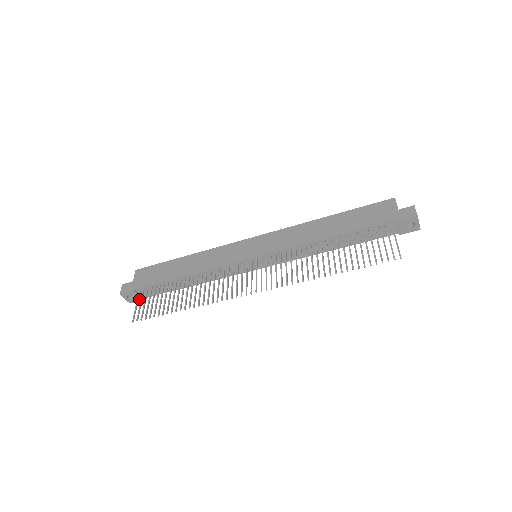
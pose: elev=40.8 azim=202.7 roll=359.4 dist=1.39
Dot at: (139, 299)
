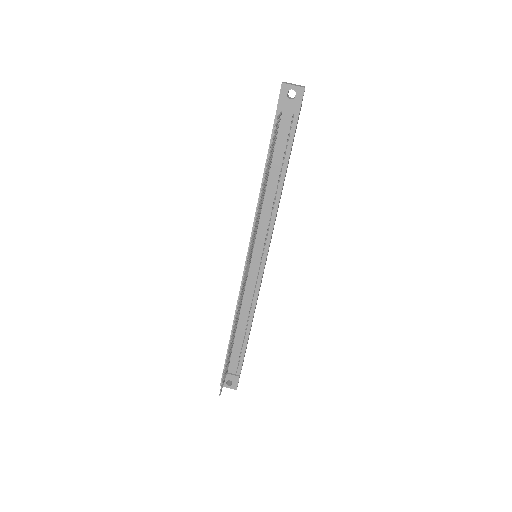
Dot at: (236, 379)
